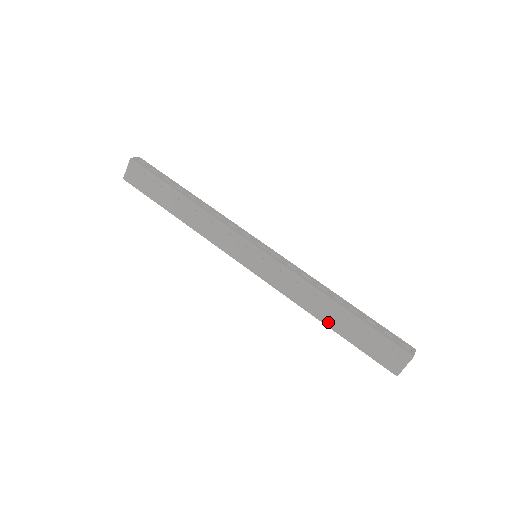
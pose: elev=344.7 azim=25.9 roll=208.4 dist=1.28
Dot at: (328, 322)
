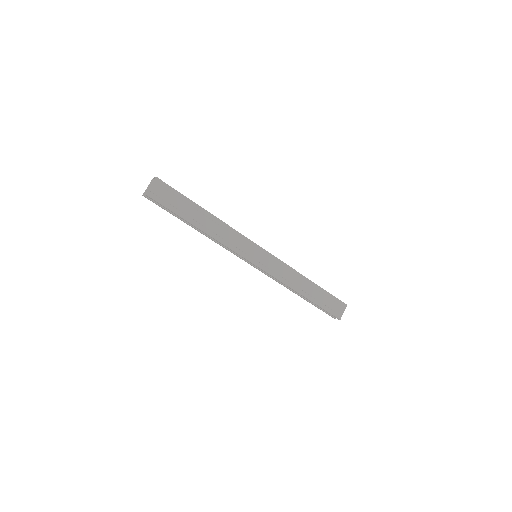
Dot at: (305, 294)
